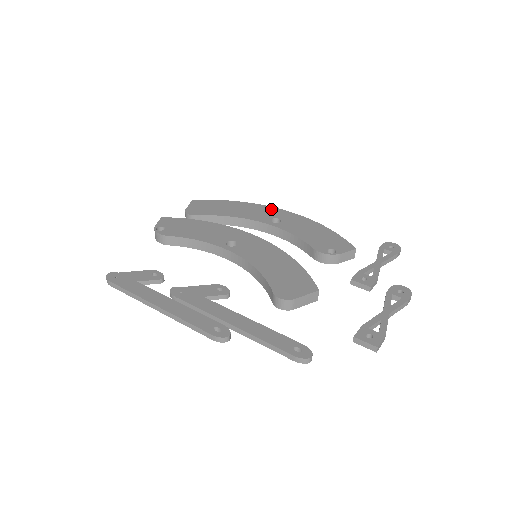
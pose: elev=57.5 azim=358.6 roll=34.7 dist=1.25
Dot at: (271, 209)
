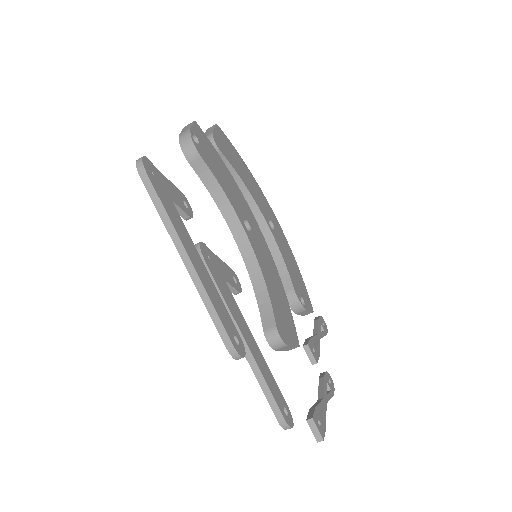
Dot at: (268, 205)
